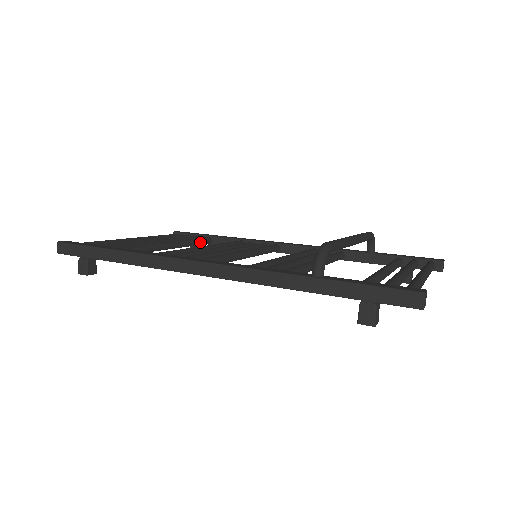
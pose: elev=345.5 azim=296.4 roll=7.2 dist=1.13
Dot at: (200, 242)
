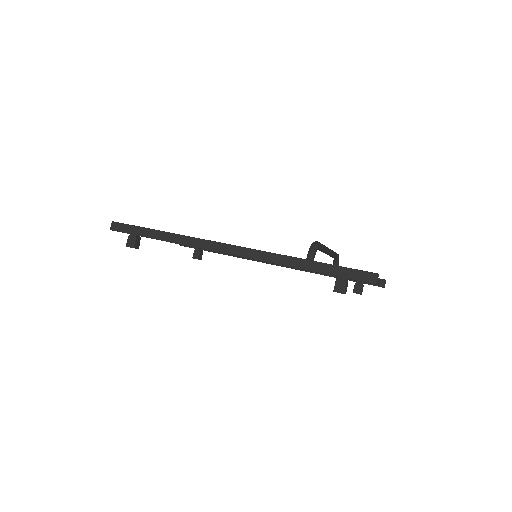
Dot at: occluded
